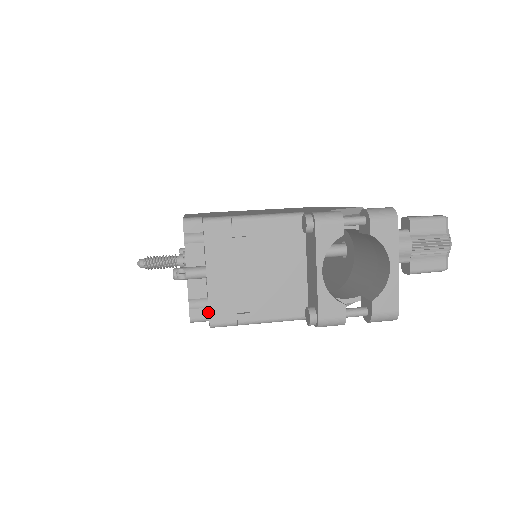
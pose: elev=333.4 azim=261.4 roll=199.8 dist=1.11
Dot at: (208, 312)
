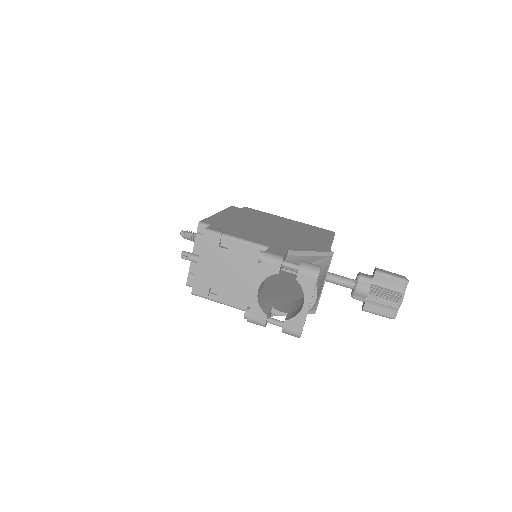
Dot at: occluded
